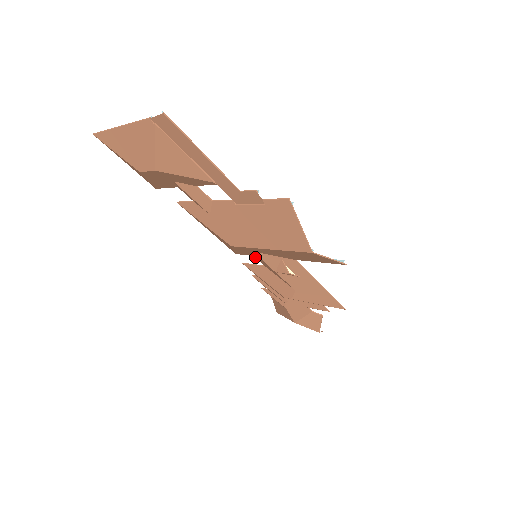
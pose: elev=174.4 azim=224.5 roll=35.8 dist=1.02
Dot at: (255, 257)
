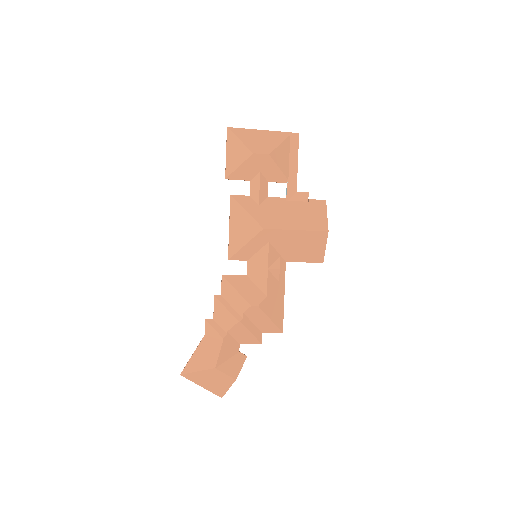
Dot at: (247, 263)
